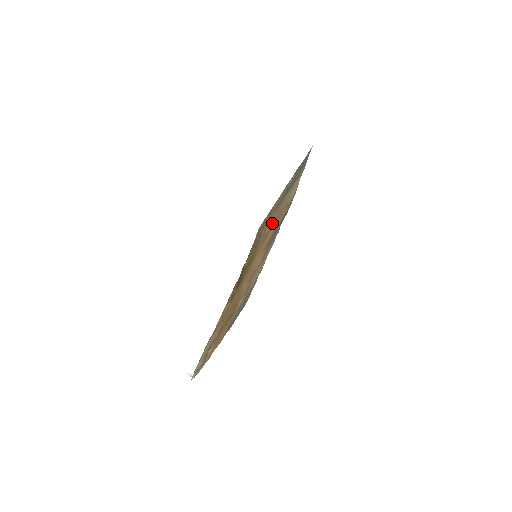
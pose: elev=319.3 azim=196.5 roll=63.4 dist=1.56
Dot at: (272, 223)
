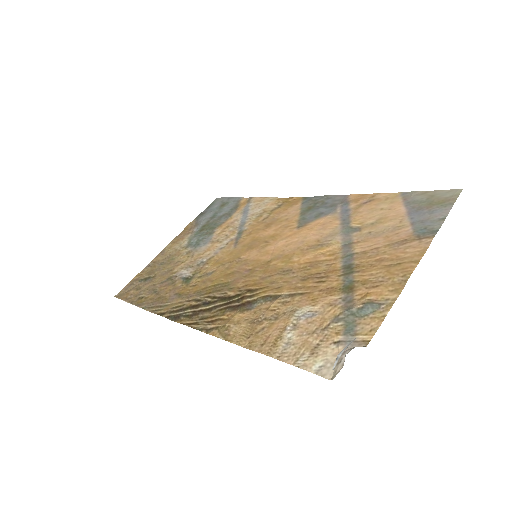
Dot at: (229, 242)
